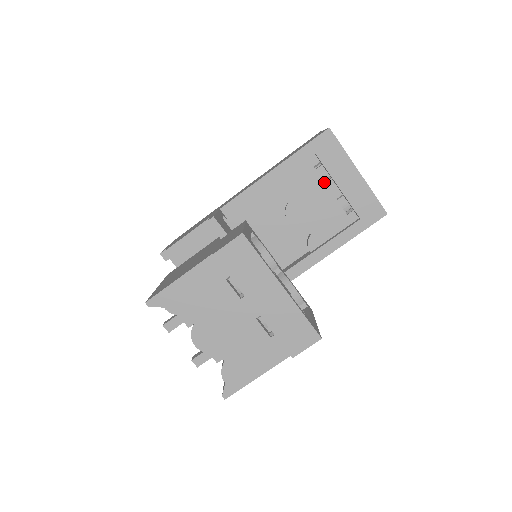
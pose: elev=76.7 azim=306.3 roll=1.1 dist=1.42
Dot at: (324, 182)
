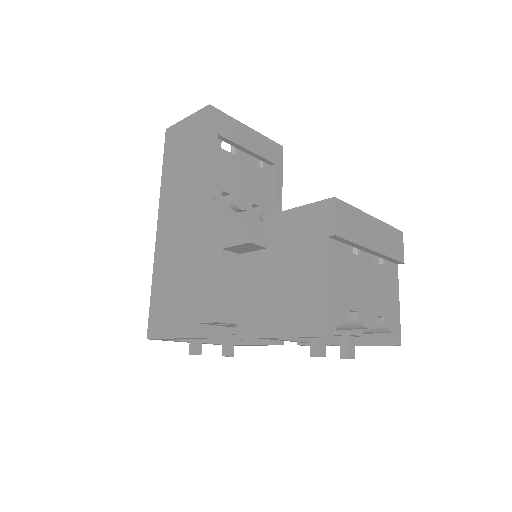
Dot at: (235, 155)
